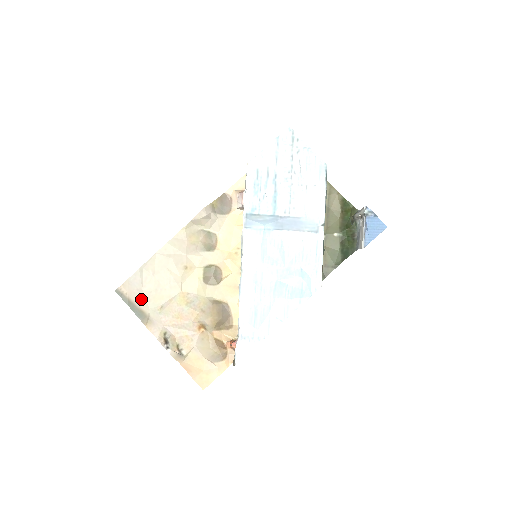
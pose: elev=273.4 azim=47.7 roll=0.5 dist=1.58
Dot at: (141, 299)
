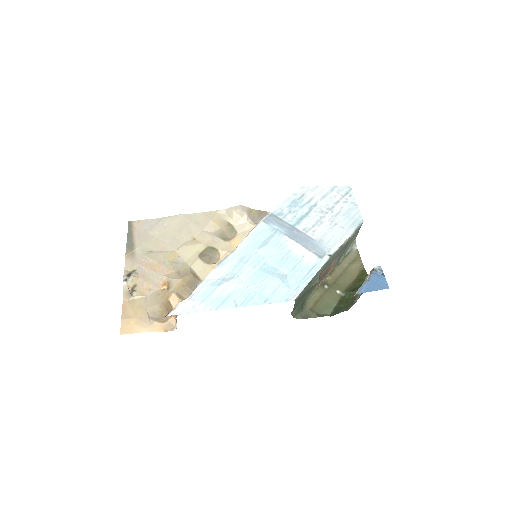
Dot at: (141, 237)
